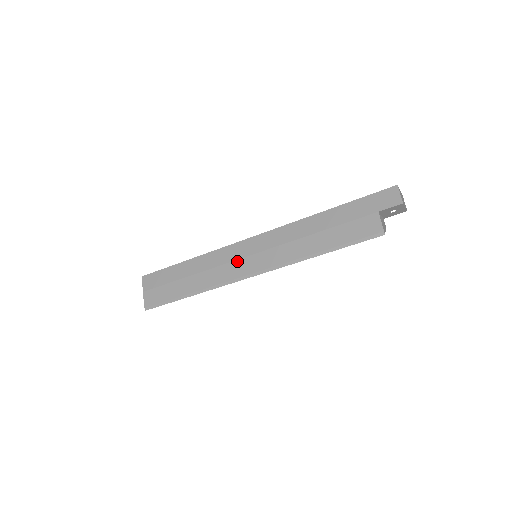
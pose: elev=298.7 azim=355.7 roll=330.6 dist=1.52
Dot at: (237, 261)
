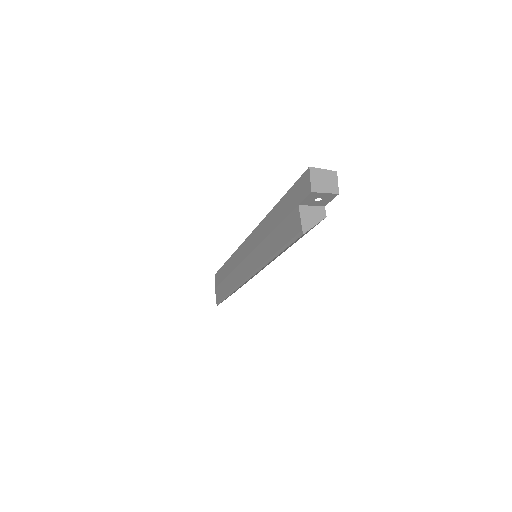
Dot at: (242, 263)
